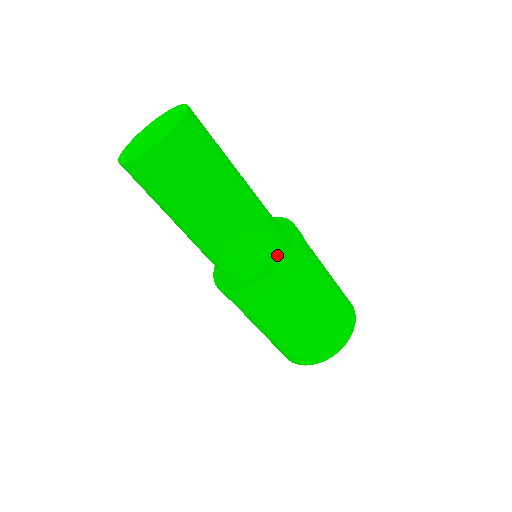
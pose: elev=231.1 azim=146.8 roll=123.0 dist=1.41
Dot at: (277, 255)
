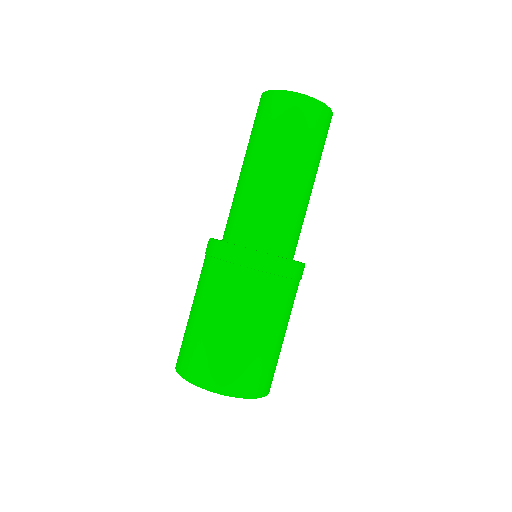
Dot at: (292, 259)
